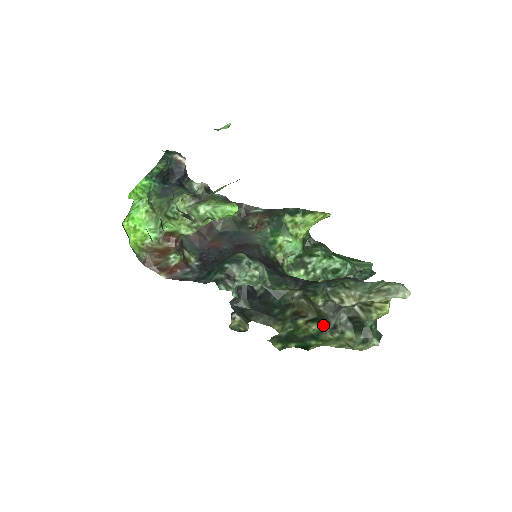
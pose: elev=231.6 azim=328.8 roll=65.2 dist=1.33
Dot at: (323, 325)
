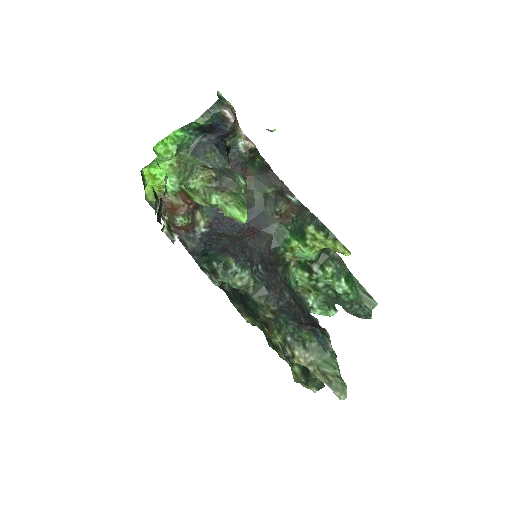
Dot at: occluded
